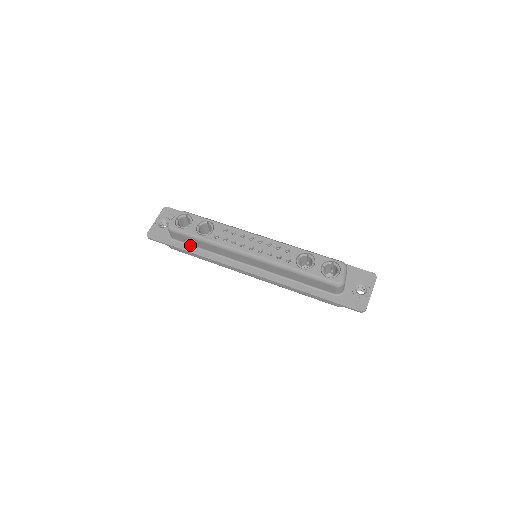
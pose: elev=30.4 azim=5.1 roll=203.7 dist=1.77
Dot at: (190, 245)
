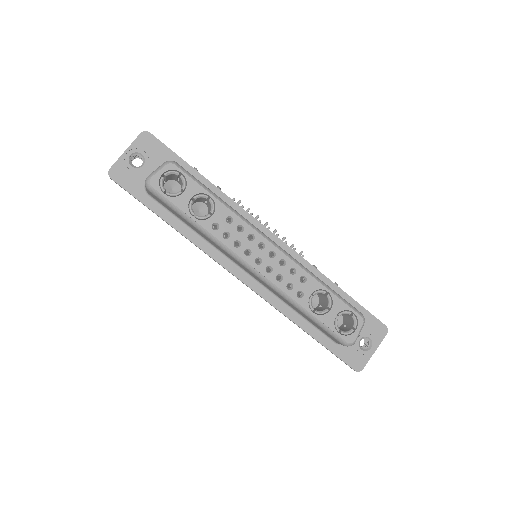
Dot at: (171, 213)
